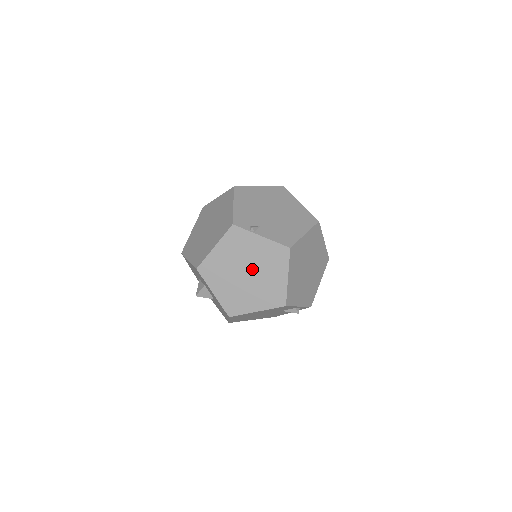
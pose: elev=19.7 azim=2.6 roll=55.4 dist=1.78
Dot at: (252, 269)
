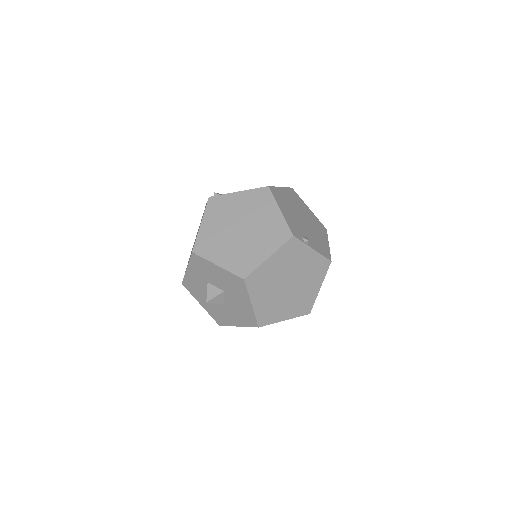
Dot at: (295, 280)
